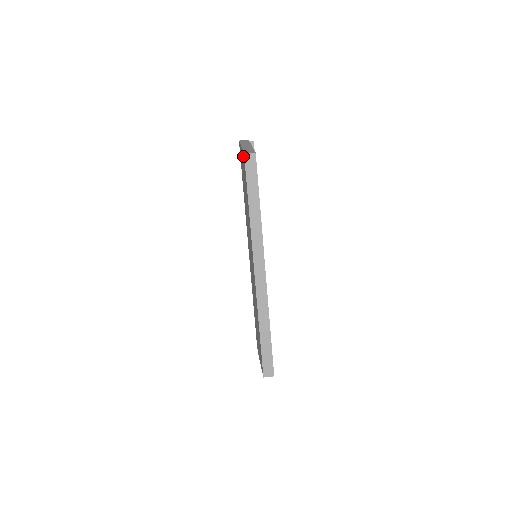
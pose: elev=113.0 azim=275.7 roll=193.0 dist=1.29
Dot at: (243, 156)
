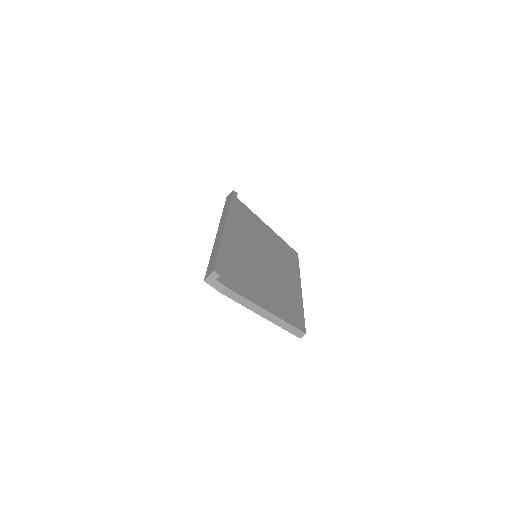
Dot at: (287, 329)
